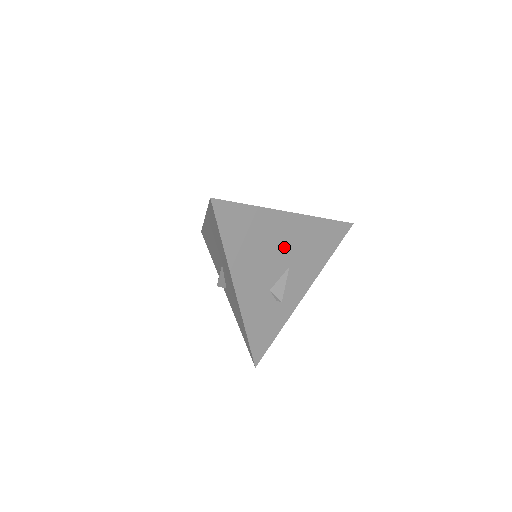
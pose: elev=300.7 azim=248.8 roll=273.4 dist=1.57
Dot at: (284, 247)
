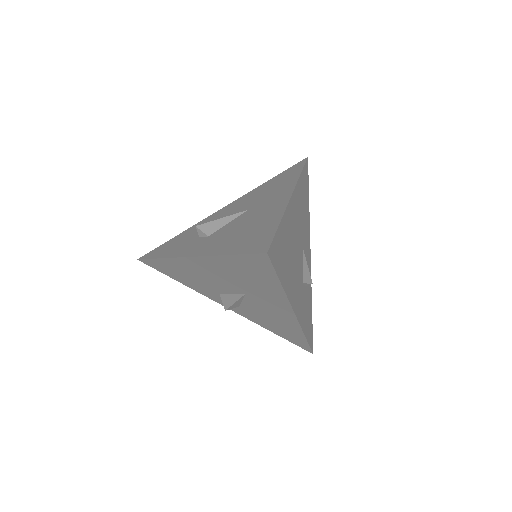
Dot at: (297, 233)
